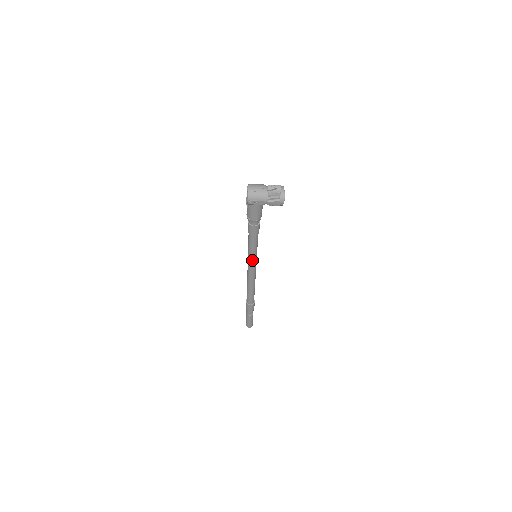
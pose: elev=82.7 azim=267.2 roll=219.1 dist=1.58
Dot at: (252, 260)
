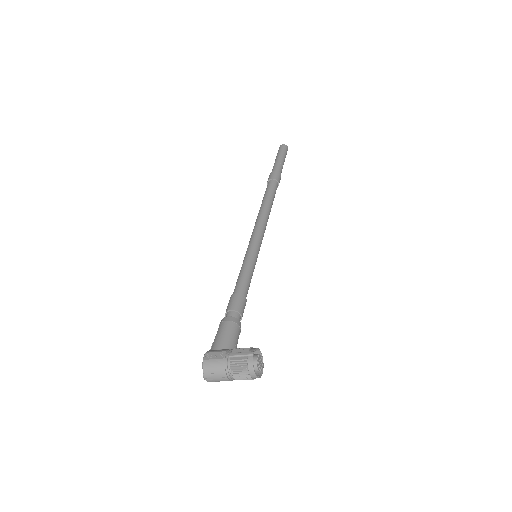
Dot at: occluded
